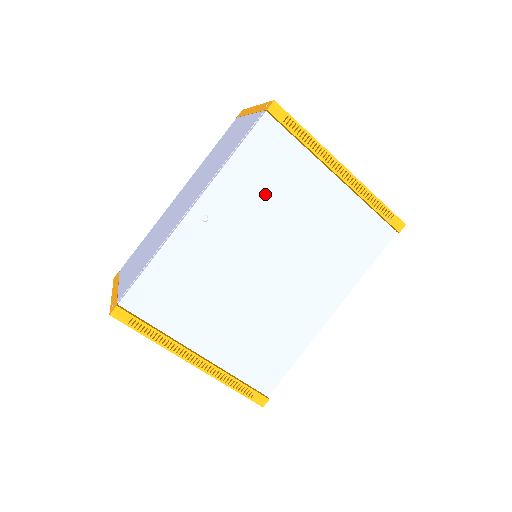
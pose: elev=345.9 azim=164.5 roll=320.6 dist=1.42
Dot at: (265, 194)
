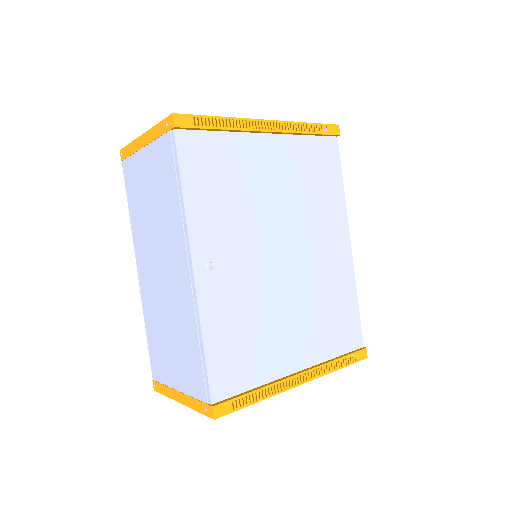
Dot at: (233, 199)
